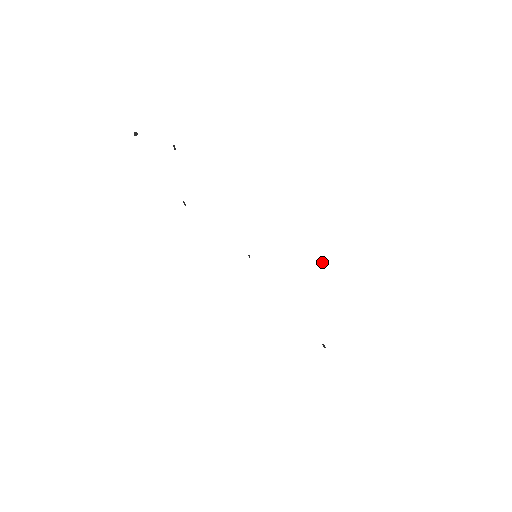
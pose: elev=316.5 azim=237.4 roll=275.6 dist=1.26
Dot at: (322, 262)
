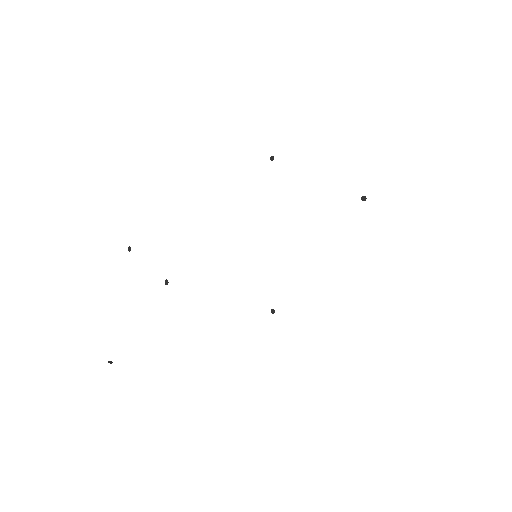
Dot at: (271, 156)
